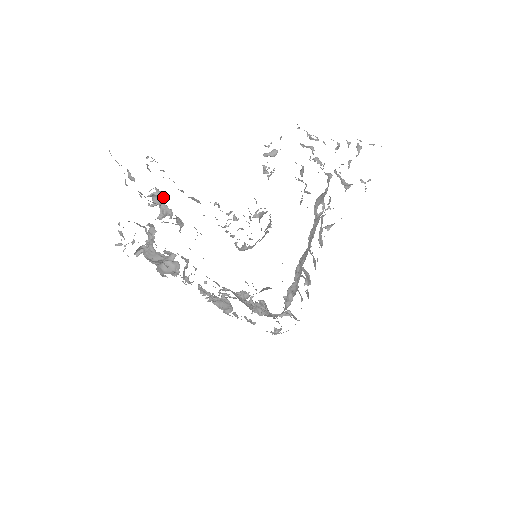
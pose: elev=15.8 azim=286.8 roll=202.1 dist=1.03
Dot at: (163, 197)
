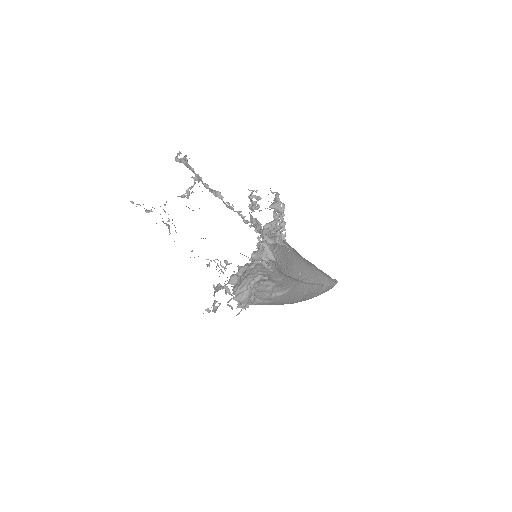
Dot at: (194, 183)
